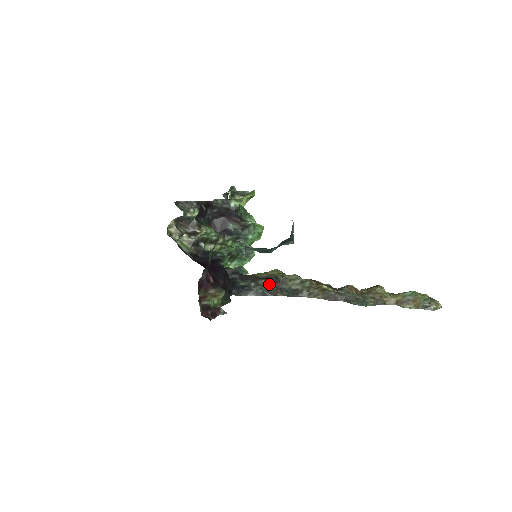
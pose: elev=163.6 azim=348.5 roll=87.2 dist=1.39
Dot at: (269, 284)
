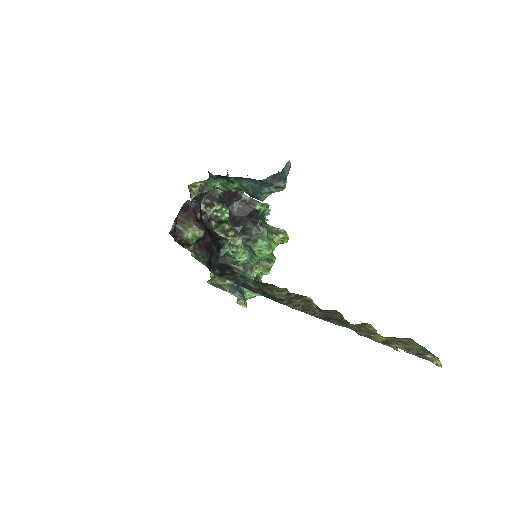
Dot at: (254, 282)
